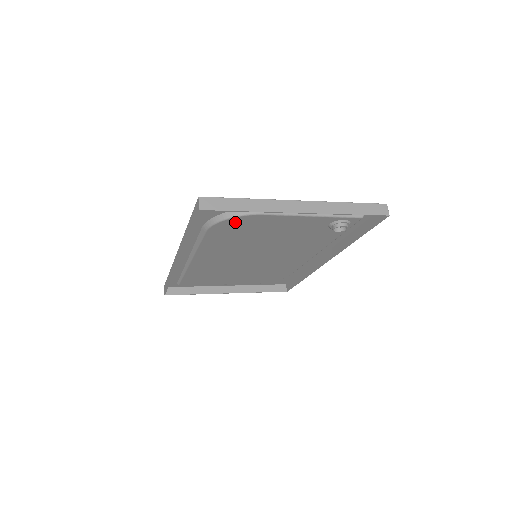
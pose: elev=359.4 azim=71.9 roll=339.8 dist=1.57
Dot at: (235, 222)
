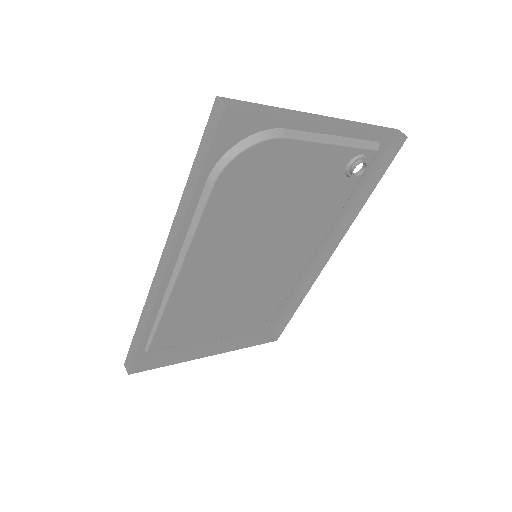
Dot at: (252, 158)
